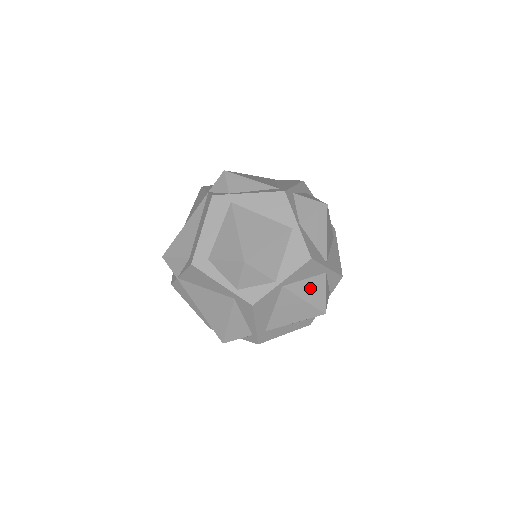
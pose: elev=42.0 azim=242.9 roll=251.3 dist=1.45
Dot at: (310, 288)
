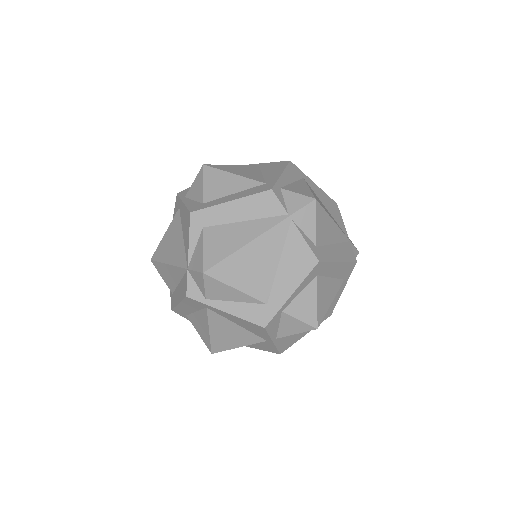
Dot at: occluded
